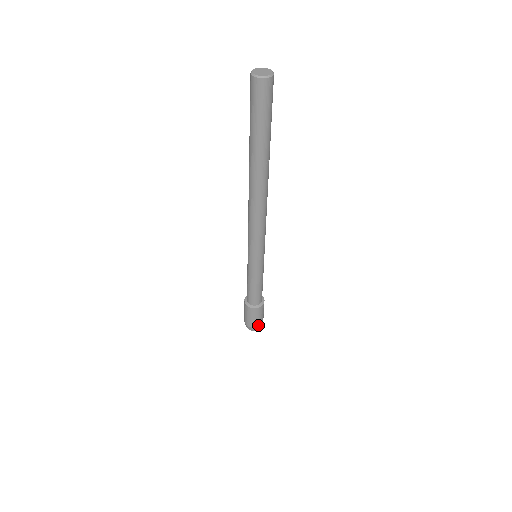
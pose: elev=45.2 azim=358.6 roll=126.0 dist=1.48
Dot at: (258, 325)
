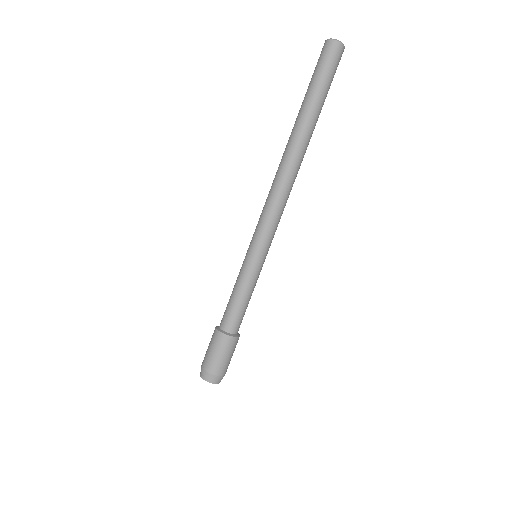
Dot at: (222, 372)
